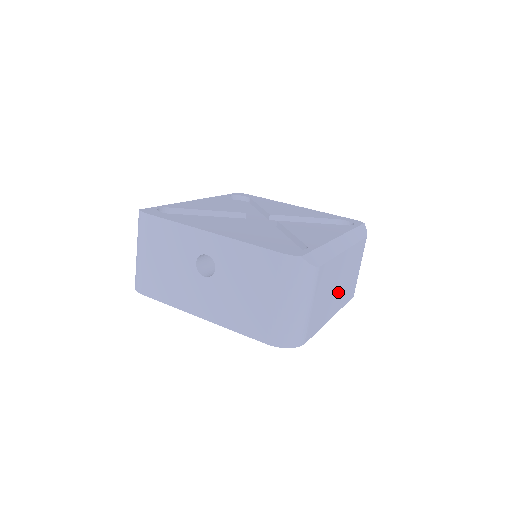
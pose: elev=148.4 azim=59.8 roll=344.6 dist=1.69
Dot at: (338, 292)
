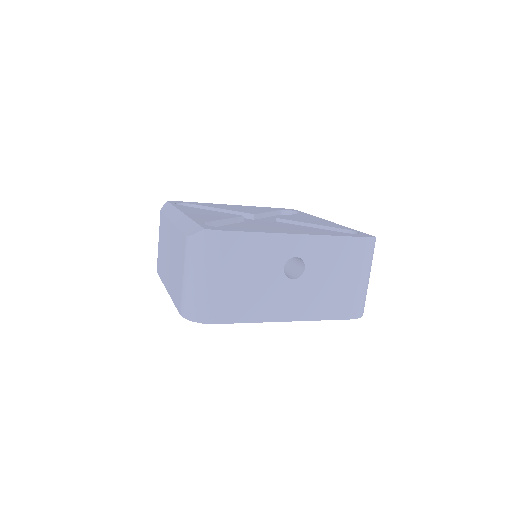
Dot at: occluded
